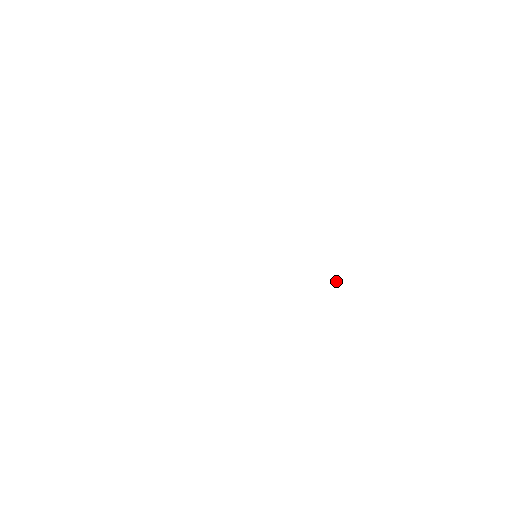
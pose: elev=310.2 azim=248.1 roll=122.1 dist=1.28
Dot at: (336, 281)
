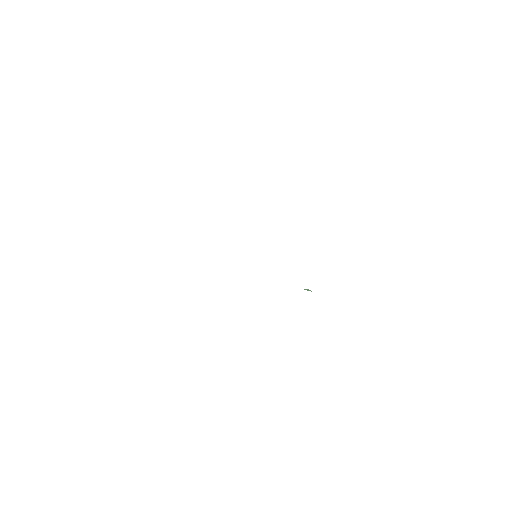
Dot at: occluded
